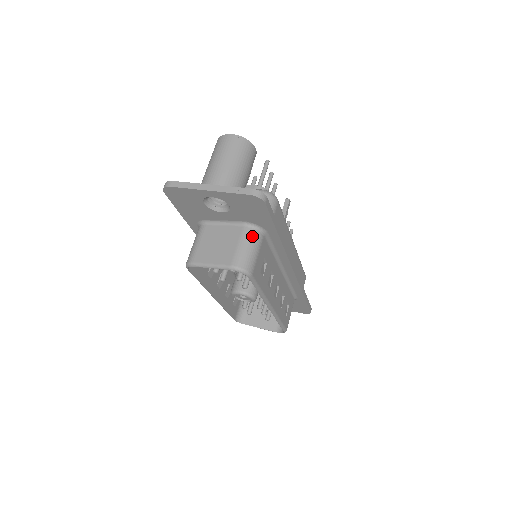
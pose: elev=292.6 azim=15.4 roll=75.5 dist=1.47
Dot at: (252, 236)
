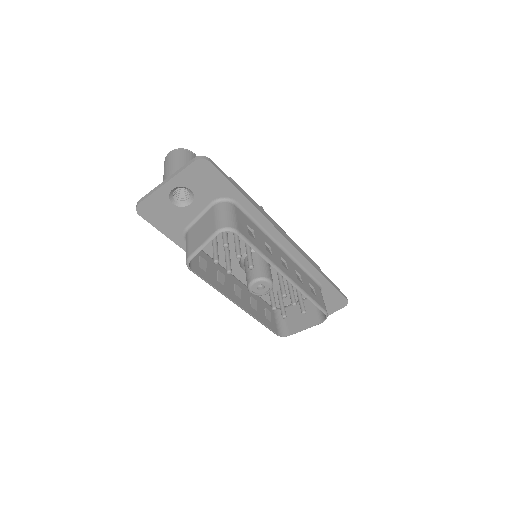
Dot at: (223, 206)
